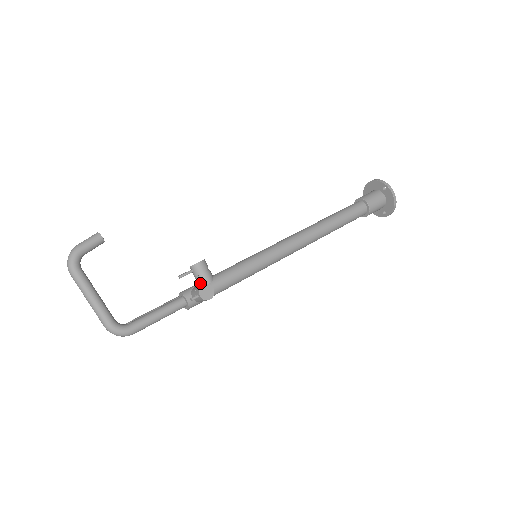
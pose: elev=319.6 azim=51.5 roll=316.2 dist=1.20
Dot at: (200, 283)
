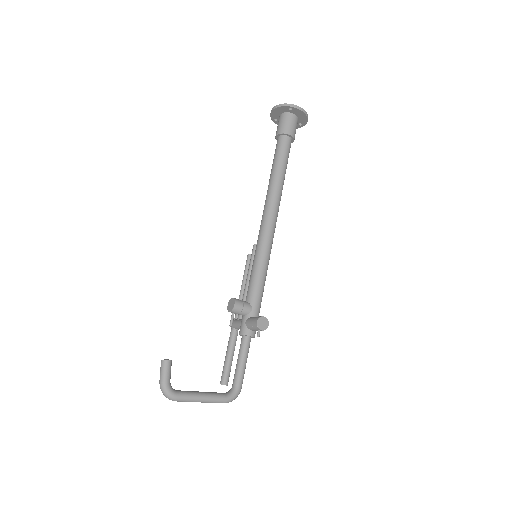
Dot at: (246, 316)
